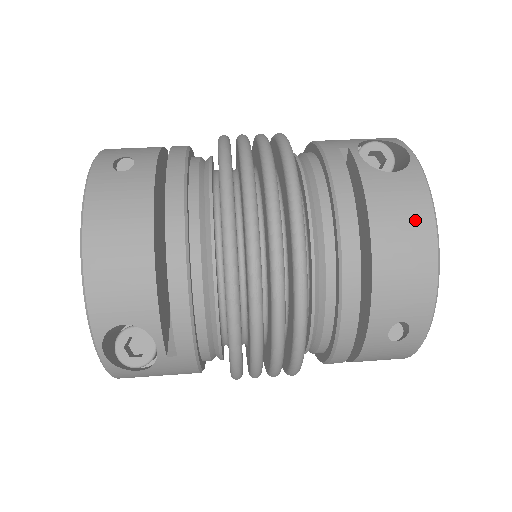
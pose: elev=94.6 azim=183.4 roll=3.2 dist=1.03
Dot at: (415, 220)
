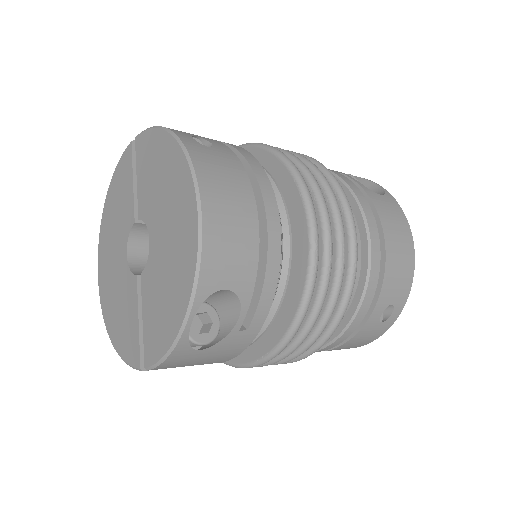
Dot at: (402, 228)
